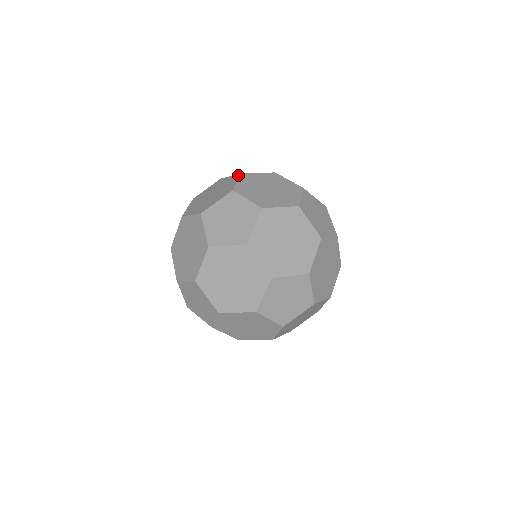
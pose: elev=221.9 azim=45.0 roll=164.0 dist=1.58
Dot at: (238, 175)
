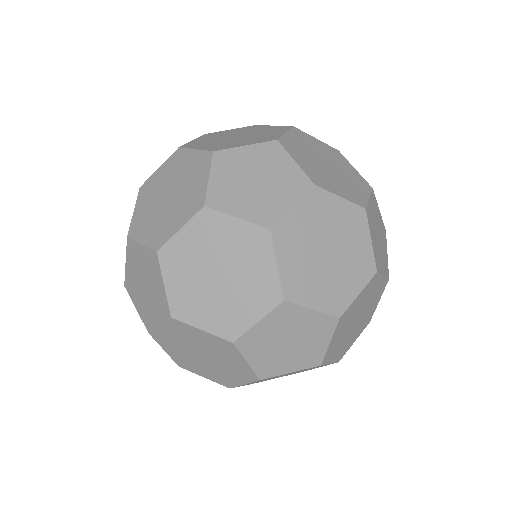
Dot at: occluded
